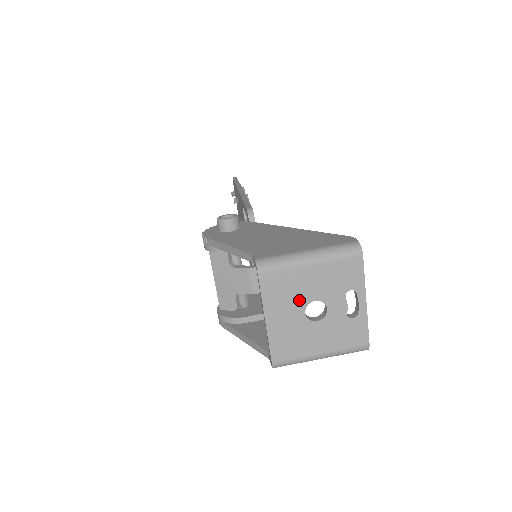
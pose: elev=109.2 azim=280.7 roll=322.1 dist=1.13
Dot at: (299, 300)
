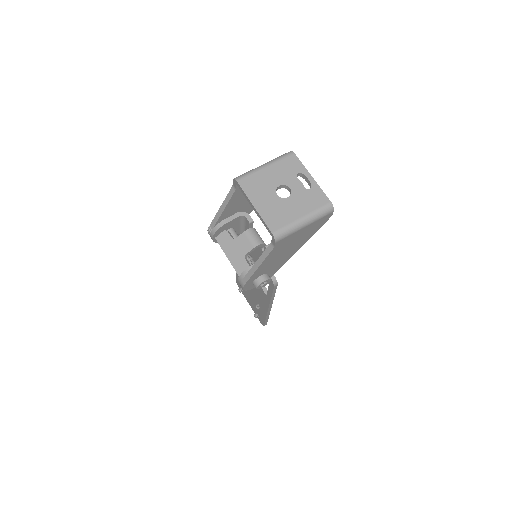
Dot at: (269, 188)
